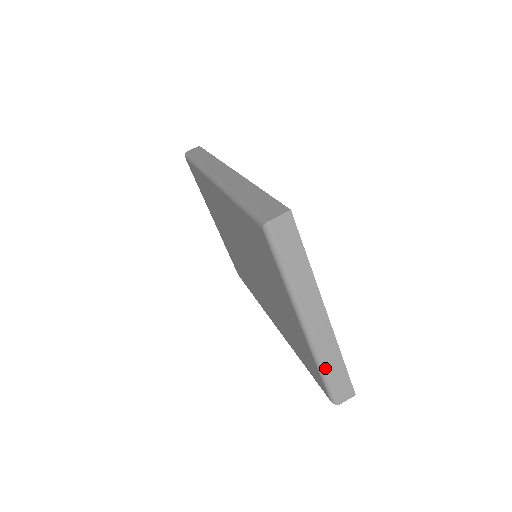
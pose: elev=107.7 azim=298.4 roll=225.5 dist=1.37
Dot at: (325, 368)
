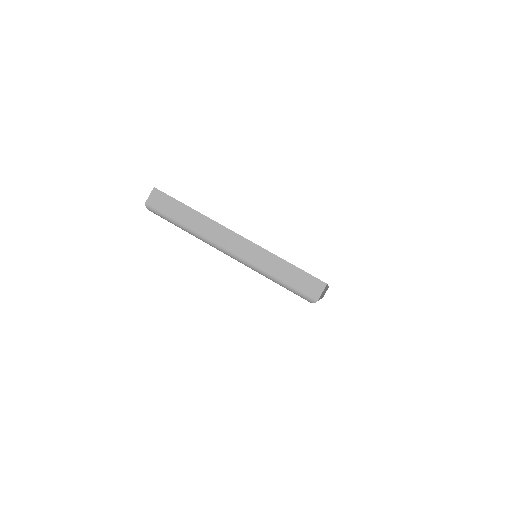
Dot at: (273, 275)
